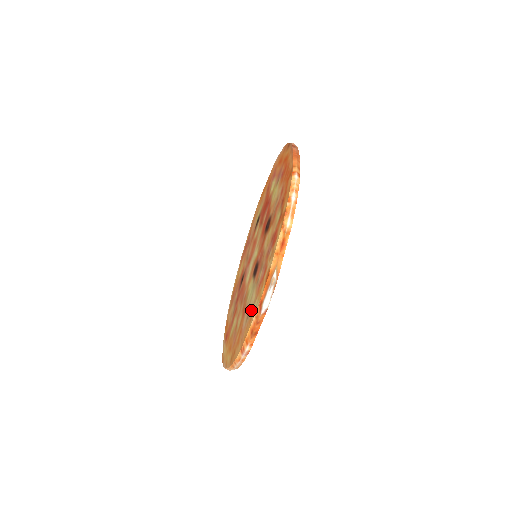
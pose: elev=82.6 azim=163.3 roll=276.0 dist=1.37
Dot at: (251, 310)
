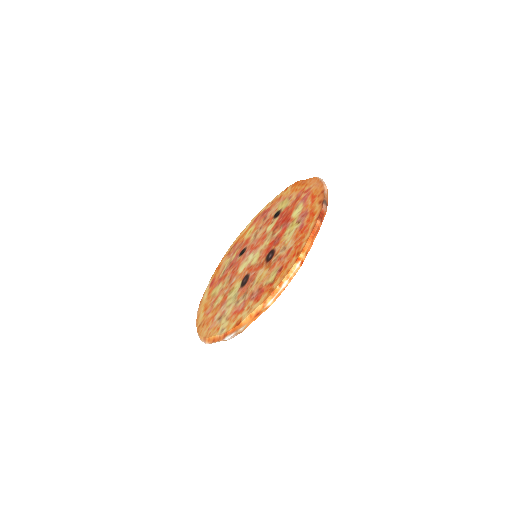
Dot at: (222, 320)
